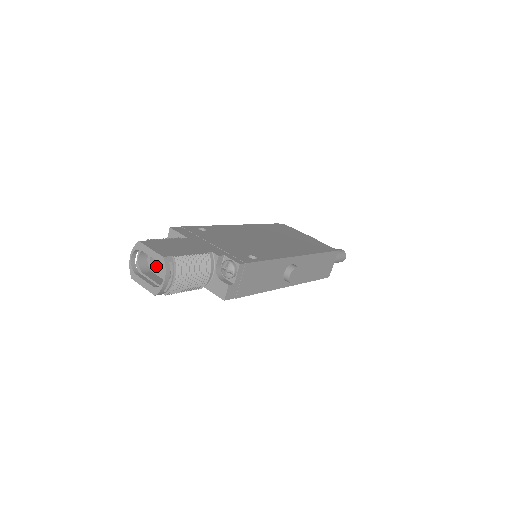
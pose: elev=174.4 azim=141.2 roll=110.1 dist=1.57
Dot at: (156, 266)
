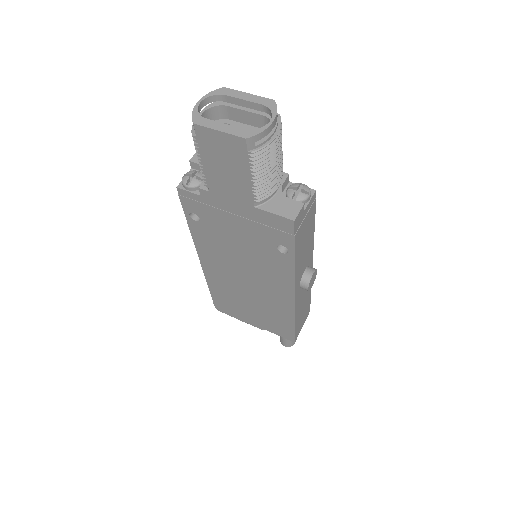
Dot at: occluded
